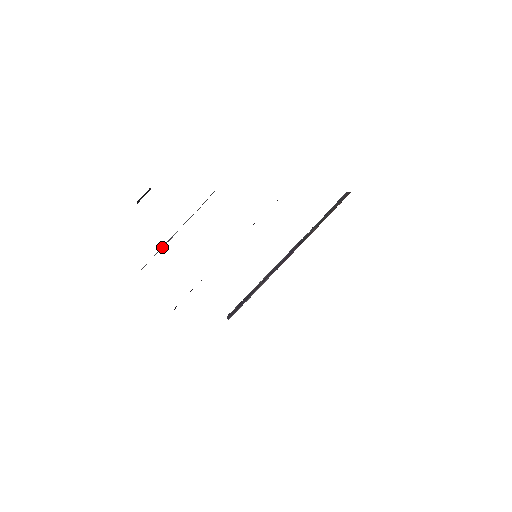
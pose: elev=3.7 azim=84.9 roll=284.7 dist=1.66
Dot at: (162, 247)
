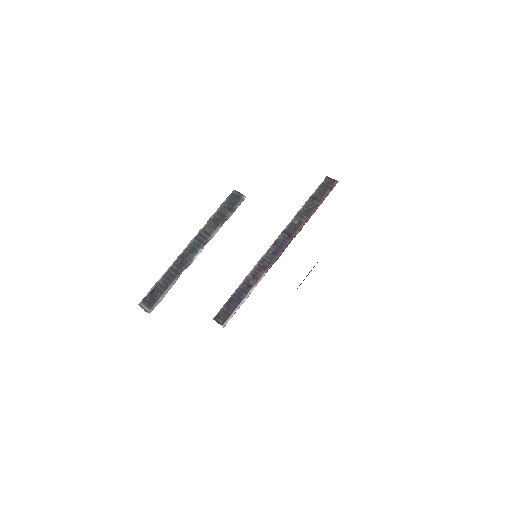
Dot at: (177, 273)
